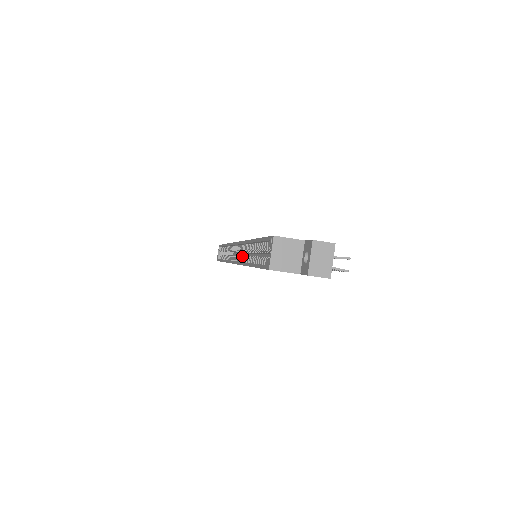
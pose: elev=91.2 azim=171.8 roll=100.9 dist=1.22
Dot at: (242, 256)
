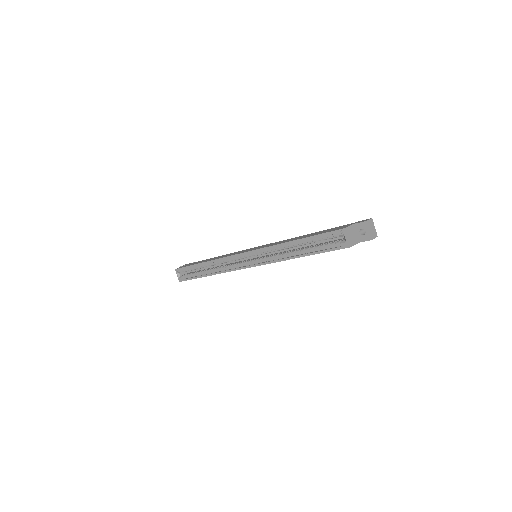
Dot at: (264, 258)
